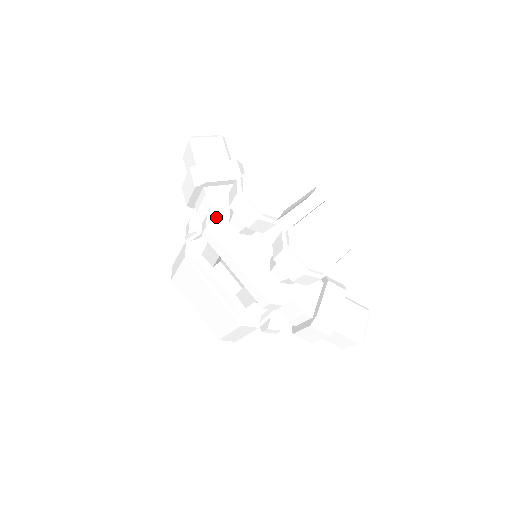
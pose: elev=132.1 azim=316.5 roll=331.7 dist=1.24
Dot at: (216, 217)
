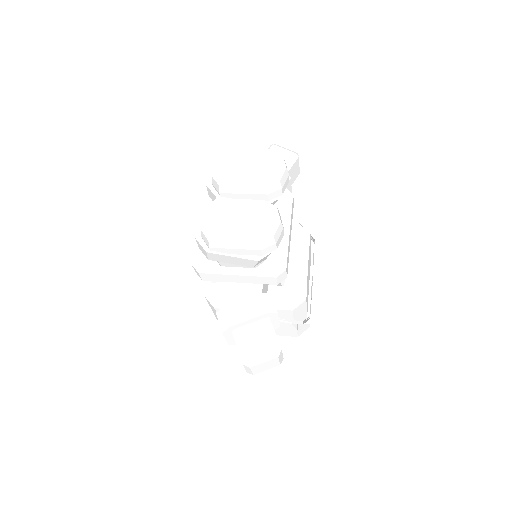
Dot at: occluded
